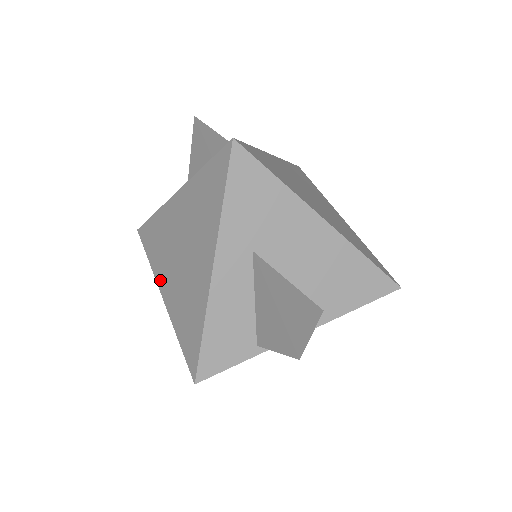
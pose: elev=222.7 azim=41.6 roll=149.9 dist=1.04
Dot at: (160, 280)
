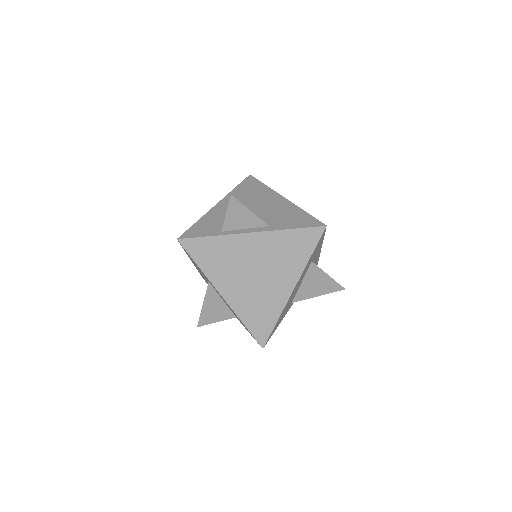
Dot at: occluded
